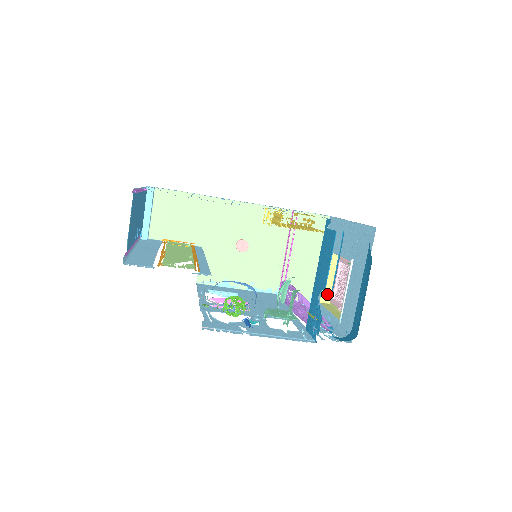
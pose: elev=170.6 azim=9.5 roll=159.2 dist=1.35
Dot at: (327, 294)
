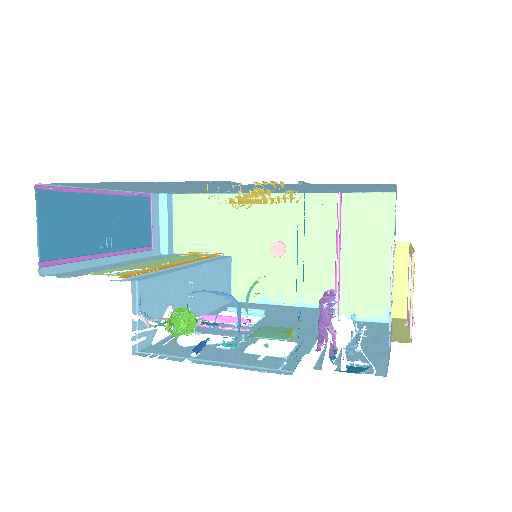
Dot at: (402, 305)
